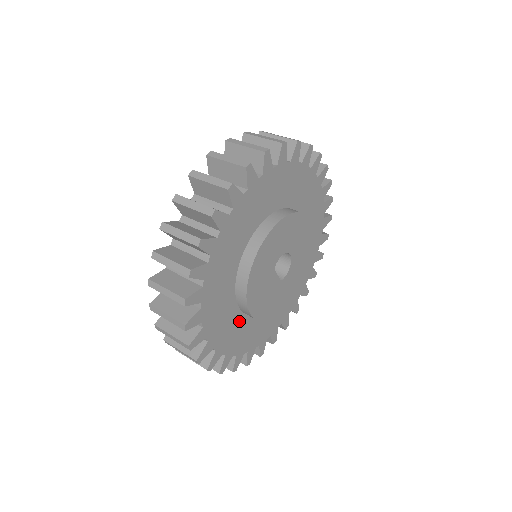
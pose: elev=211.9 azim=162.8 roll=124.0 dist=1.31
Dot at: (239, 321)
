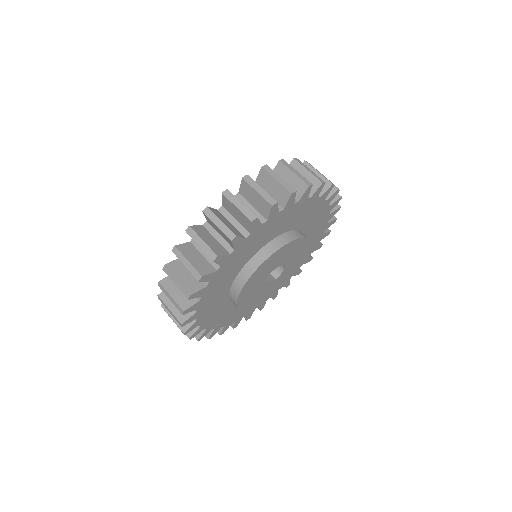
Dot at: occluded
